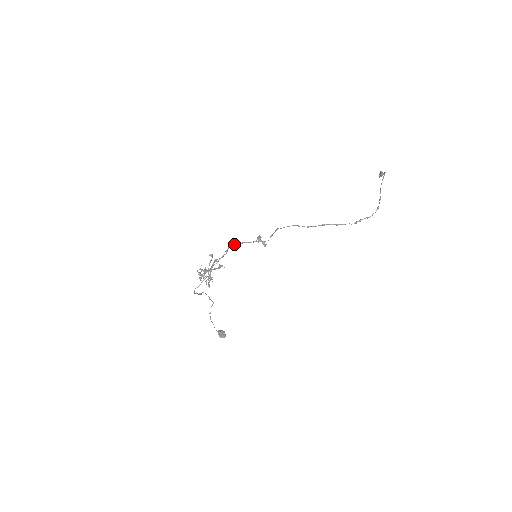
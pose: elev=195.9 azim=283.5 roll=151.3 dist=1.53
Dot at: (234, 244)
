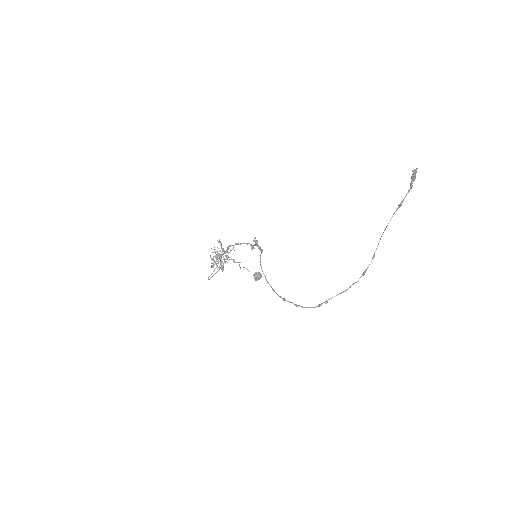
Dot at: (232, 245)
